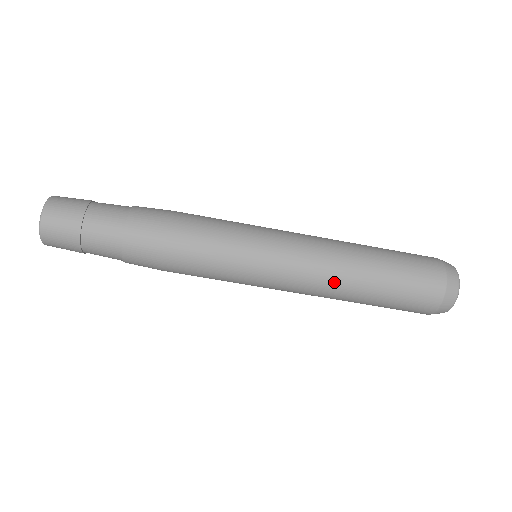
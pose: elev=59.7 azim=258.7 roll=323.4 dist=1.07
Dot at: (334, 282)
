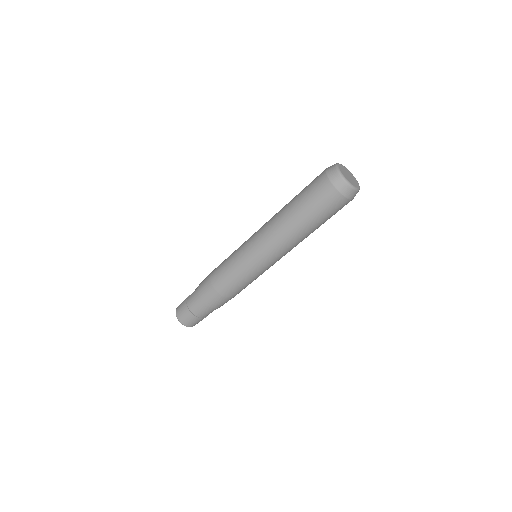
Dot at: (294, 244)
